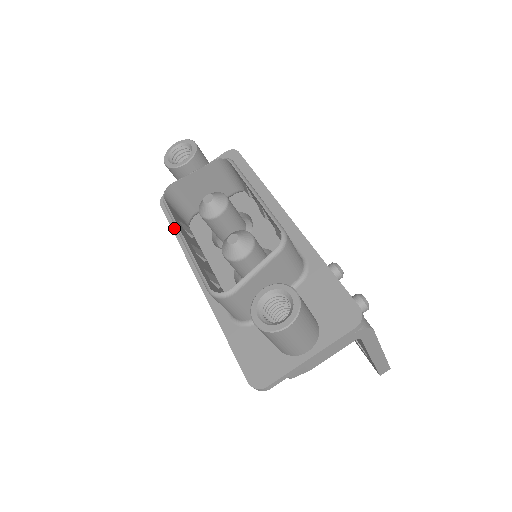
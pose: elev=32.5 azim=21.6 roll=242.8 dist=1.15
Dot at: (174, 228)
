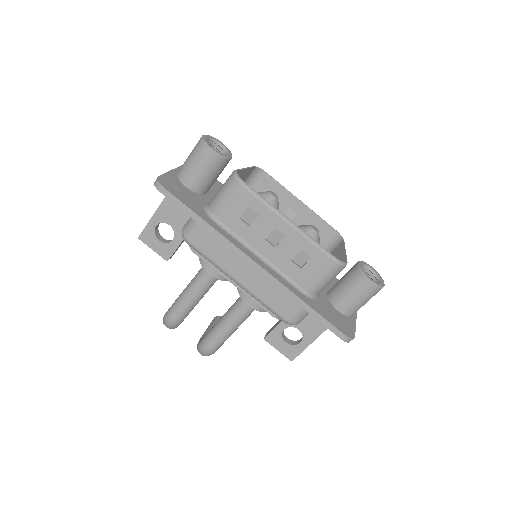
Dot at: (199, 214)
